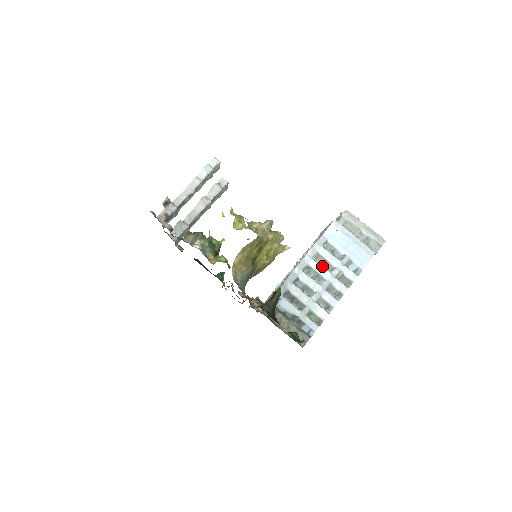
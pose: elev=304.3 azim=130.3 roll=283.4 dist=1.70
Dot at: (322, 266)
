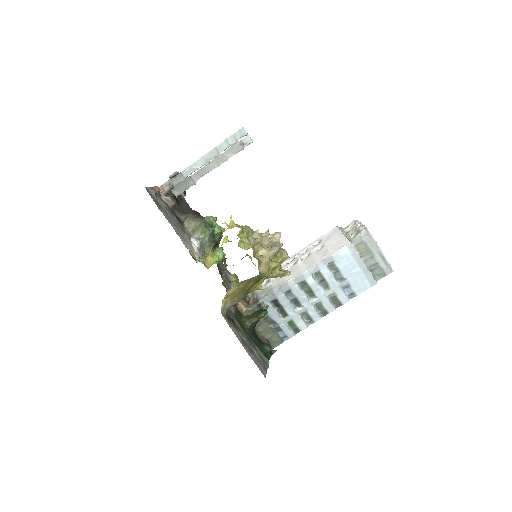
Dot at: (319, 284)
